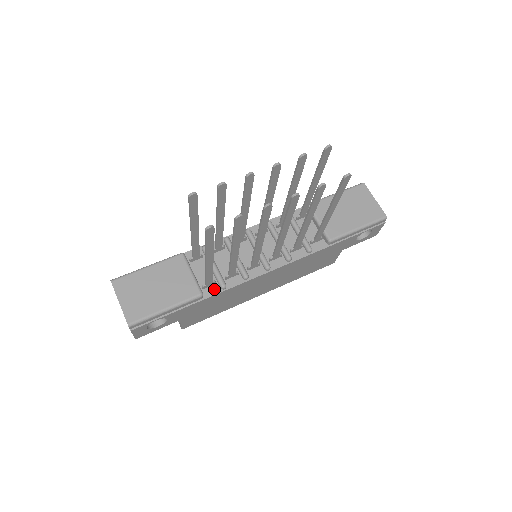
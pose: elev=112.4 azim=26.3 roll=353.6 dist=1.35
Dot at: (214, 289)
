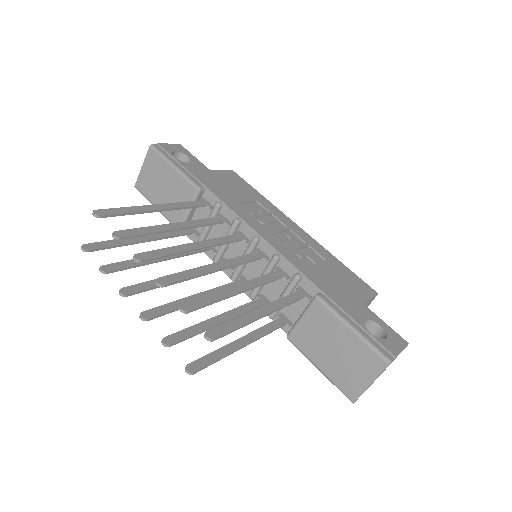
Dot at: (195, 237)
